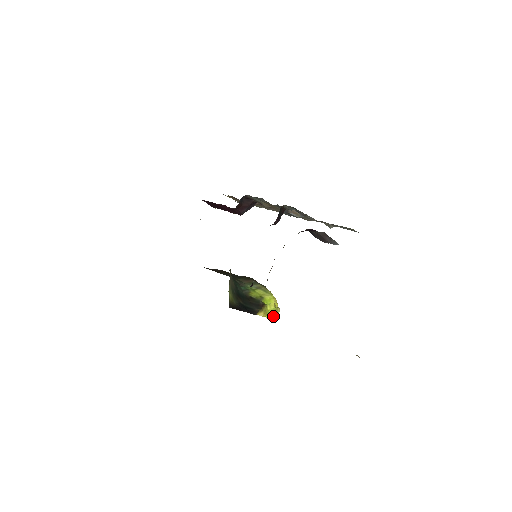
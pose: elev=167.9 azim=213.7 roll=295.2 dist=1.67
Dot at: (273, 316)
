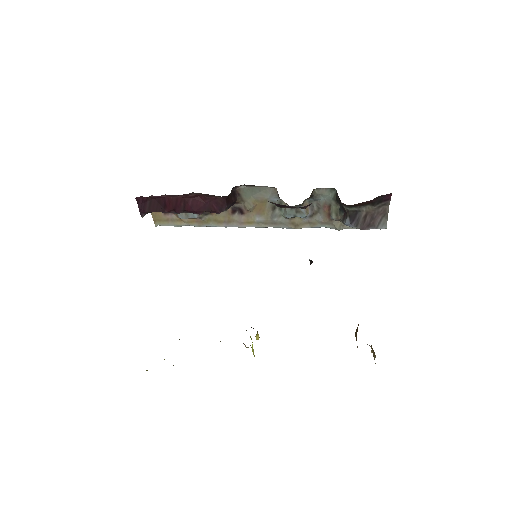
Dot at: (253, 350)
